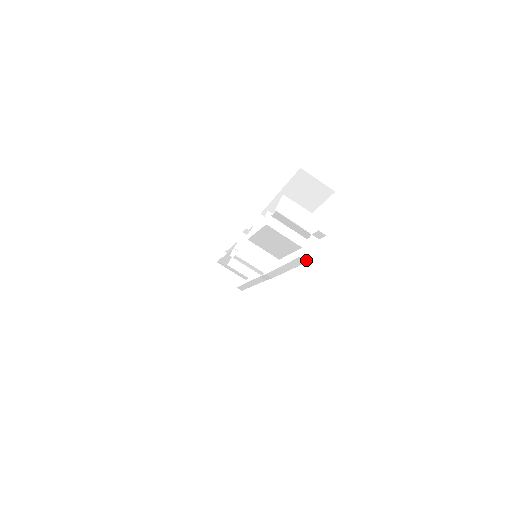
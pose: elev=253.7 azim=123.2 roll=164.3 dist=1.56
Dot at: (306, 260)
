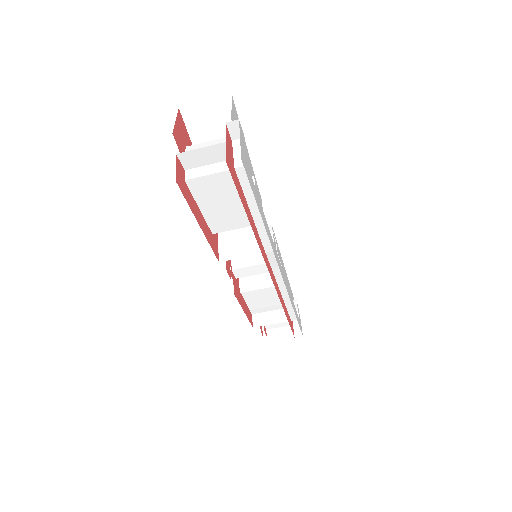
Dot at: occluded
